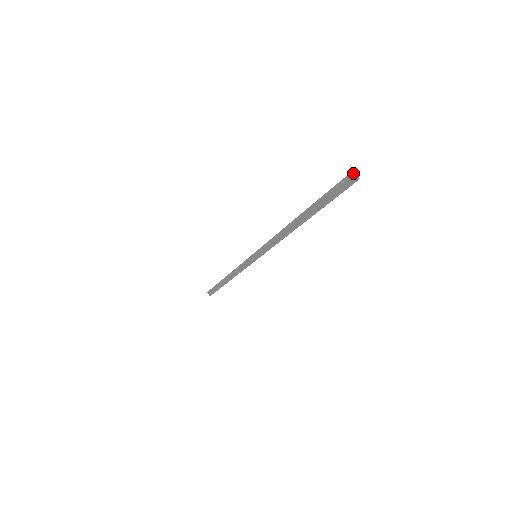
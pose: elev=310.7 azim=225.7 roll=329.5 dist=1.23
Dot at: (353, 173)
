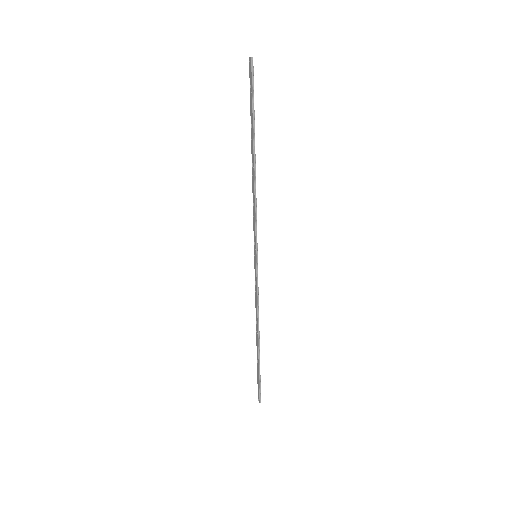
Dot at: (249, 57)
